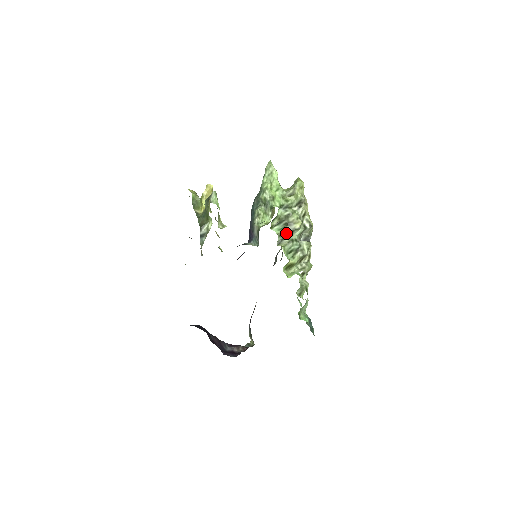
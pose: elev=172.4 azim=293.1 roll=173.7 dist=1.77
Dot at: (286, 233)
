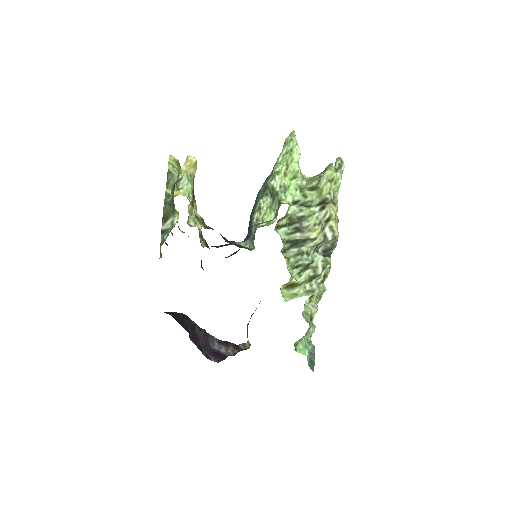
Dot at: (295, 241)
